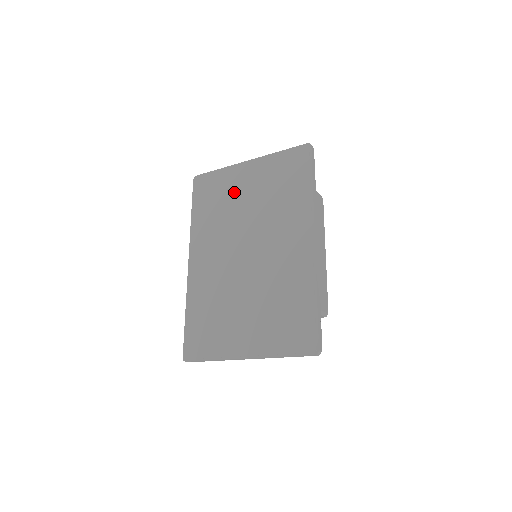
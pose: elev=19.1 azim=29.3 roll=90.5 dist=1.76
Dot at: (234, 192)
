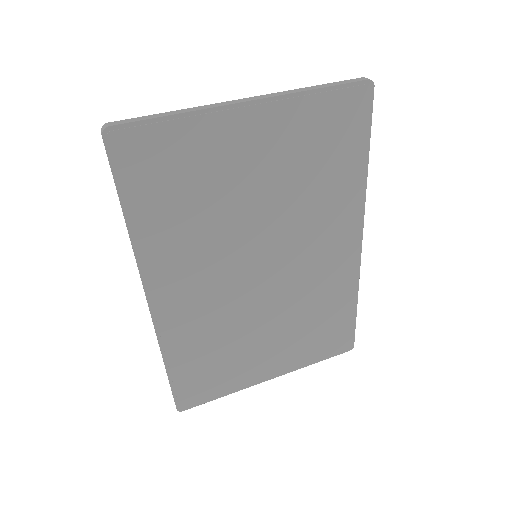
Dot at: (226, 172)
